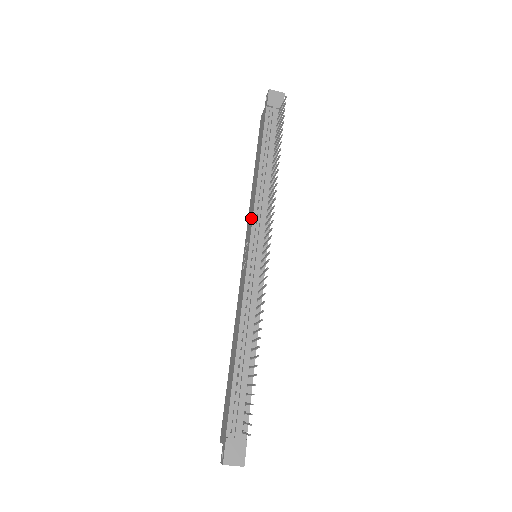
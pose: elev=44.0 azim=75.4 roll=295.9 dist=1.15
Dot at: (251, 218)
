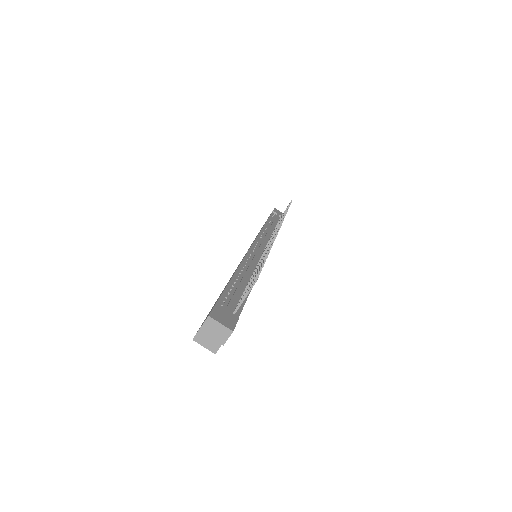
Dot at: occluded
